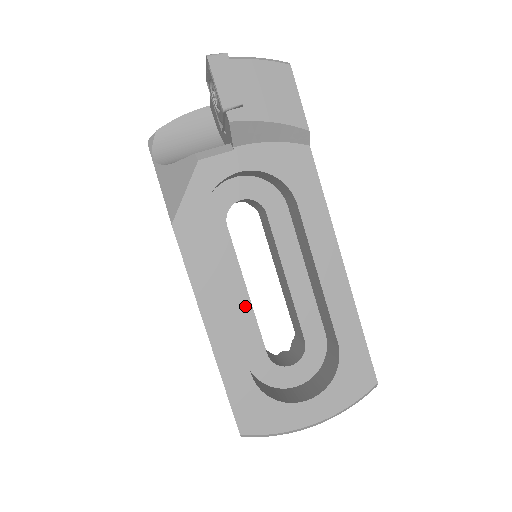
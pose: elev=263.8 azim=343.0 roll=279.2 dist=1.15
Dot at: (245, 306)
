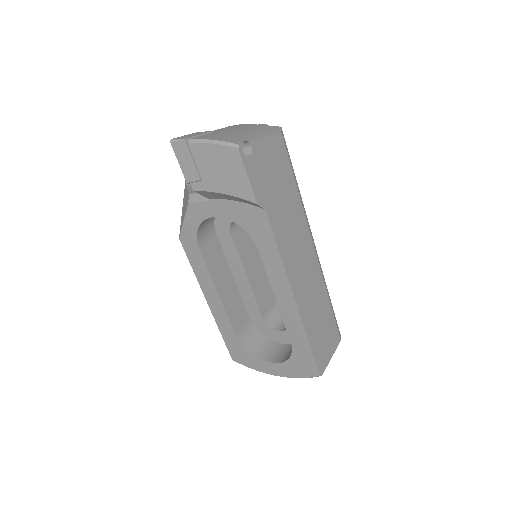
Dot at: (247, 287)
